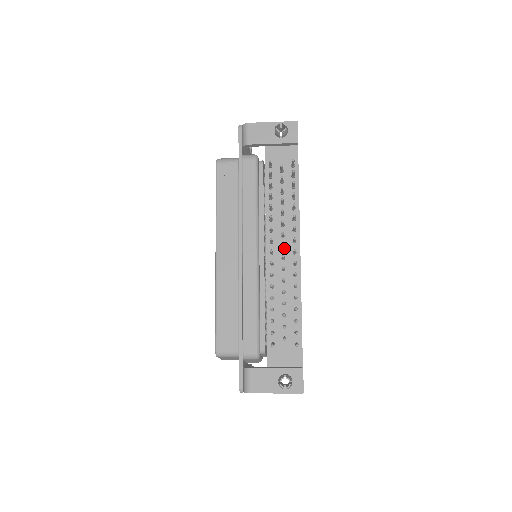
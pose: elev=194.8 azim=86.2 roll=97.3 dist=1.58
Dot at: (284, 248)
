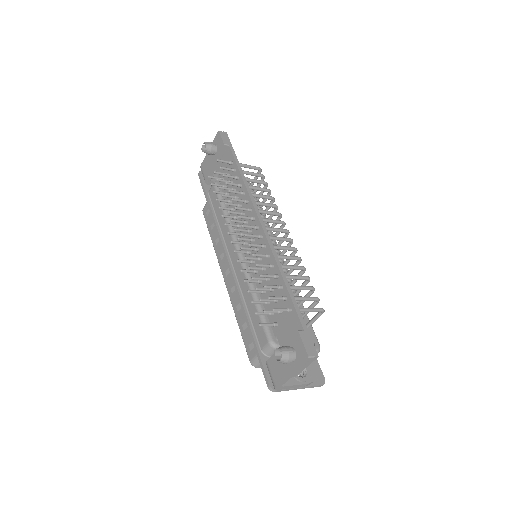
Dot at: (251, 231)
